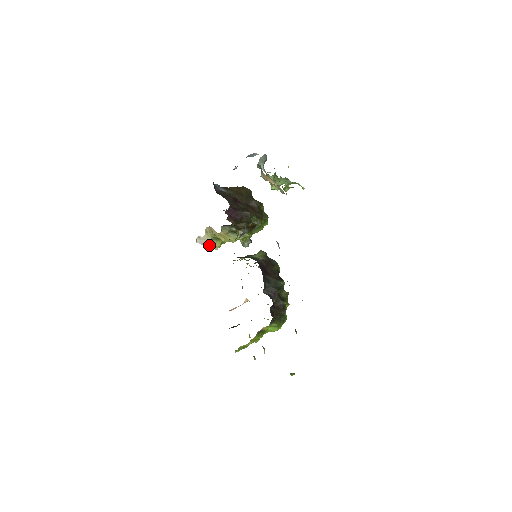
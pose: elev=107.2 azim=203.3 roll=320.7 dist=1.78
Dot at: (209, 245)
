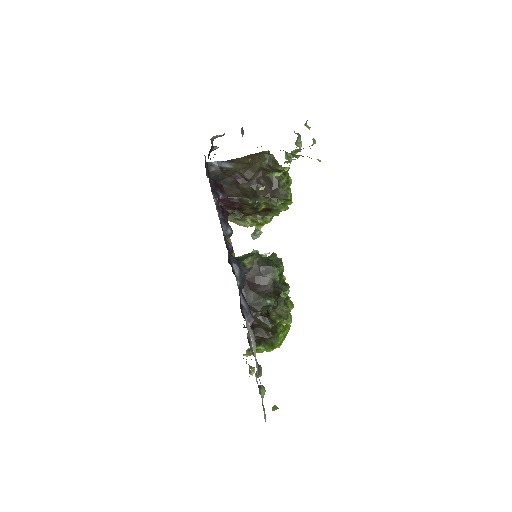
Dot at: occluded
